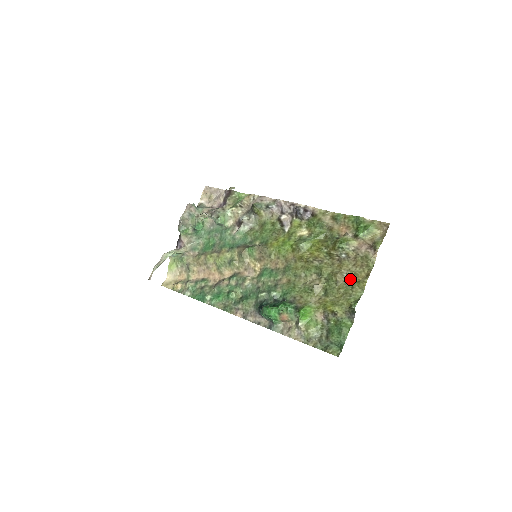
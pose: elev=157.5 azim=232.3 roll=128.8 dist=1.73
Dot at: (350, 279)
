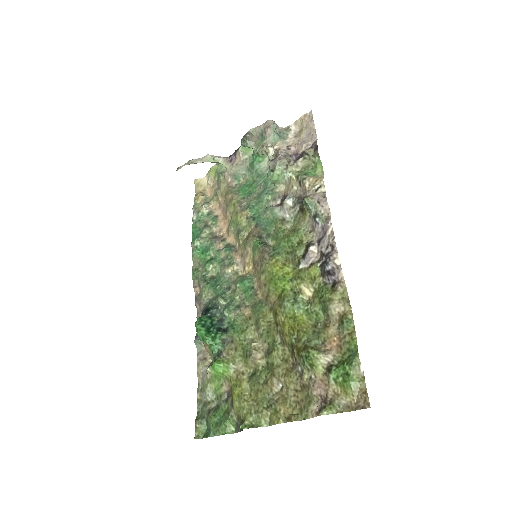
Dot at: (277, 397)
